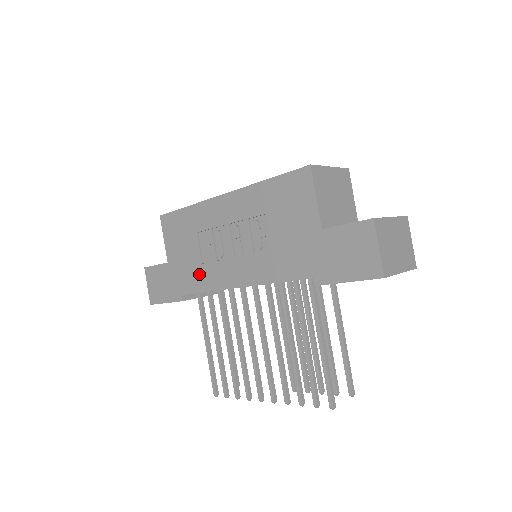
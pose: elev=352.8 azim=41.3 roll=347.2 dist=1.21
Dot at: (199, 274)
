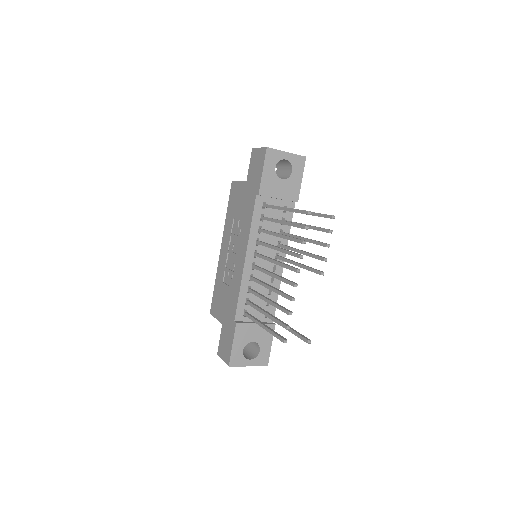
Dot at: (233, 294)
